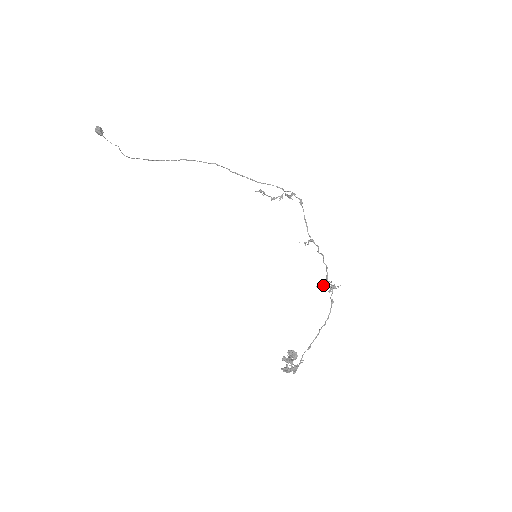
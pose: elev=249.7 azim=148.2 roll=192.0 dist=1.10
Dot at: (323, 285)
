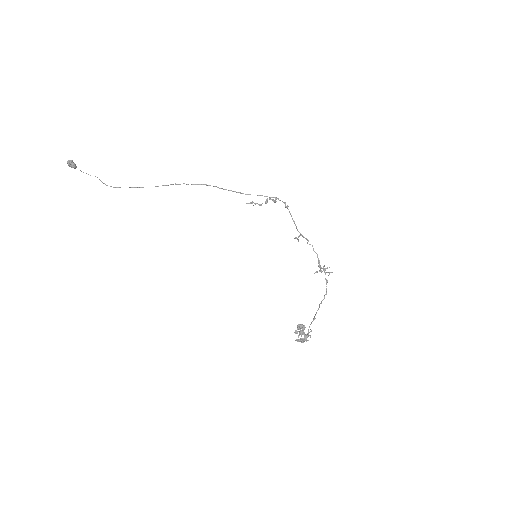
Dot at: occluded
